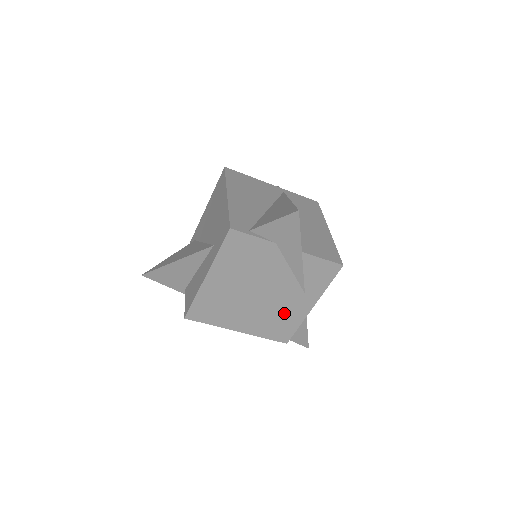
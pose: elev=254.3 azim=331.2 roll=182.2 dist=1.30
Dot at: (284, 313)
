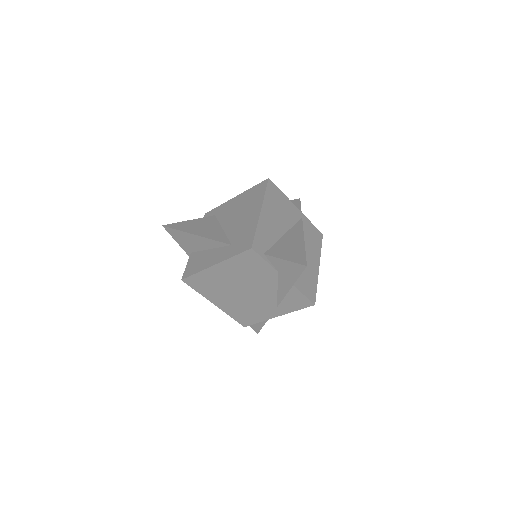
Dot at: (255, 310)
